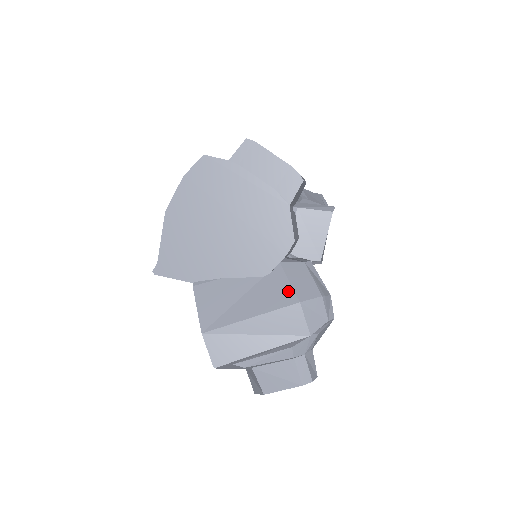
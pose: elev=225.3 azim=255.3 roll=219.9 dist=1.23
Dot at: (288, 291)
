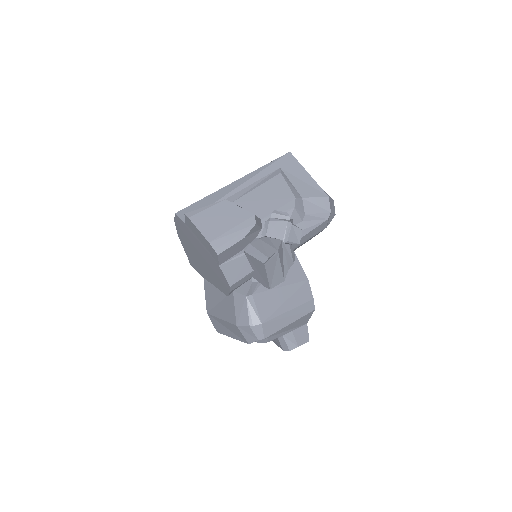
Dot at: (233, 314)
